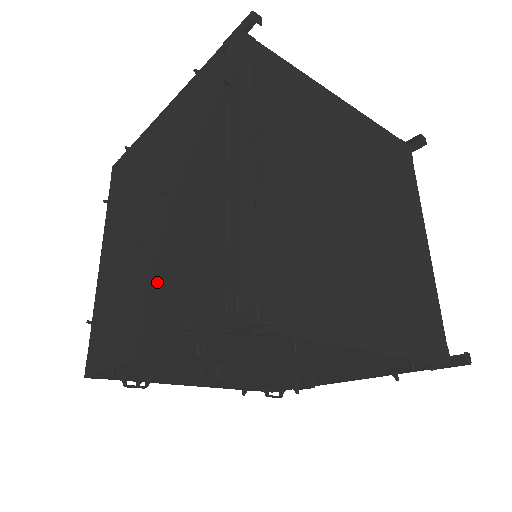
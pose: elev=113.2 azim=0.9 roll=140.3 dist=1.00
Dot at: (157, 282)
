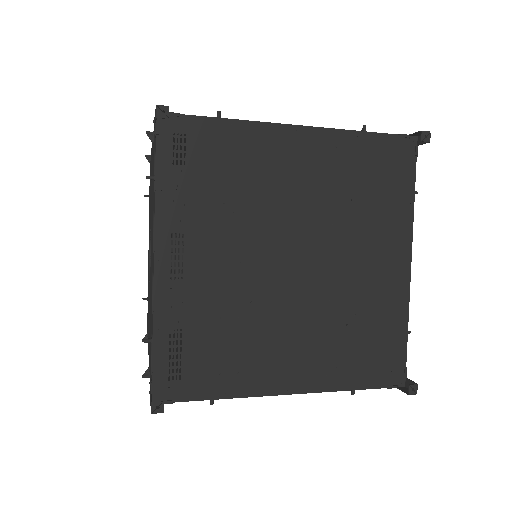
Dot at: (149, 313)
